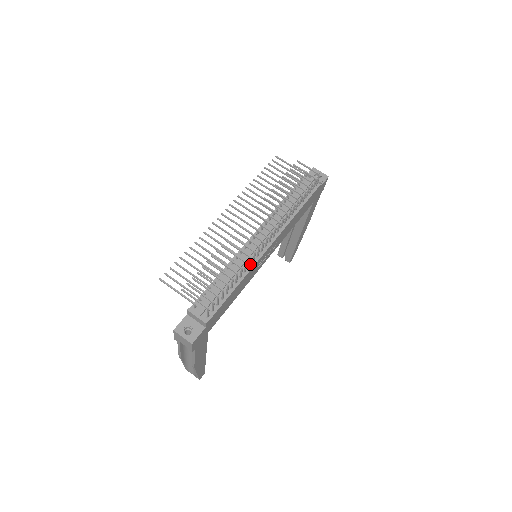
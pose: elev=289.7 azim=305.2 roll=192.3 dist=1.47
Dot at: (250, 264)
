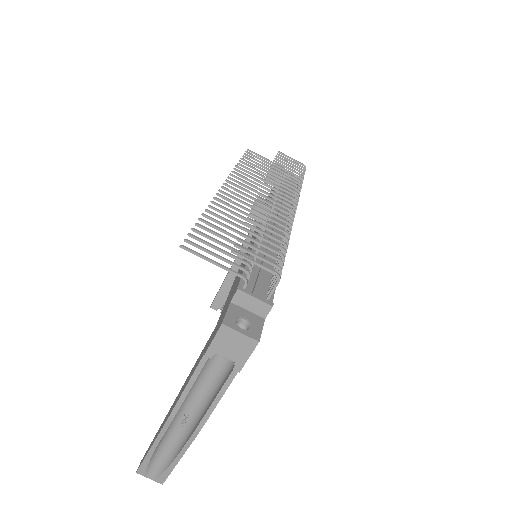
Dot at: occluded
